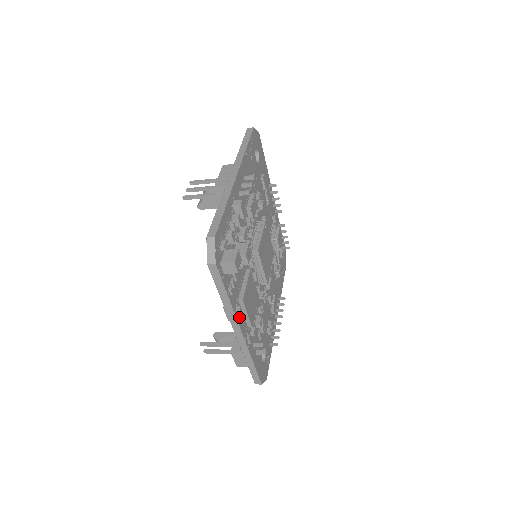
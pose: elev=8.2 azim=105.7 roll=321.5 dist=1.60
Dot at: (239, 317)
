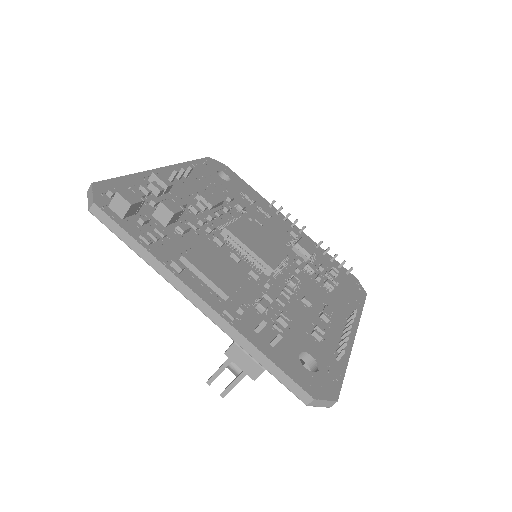
Dot at: (187, 279)
